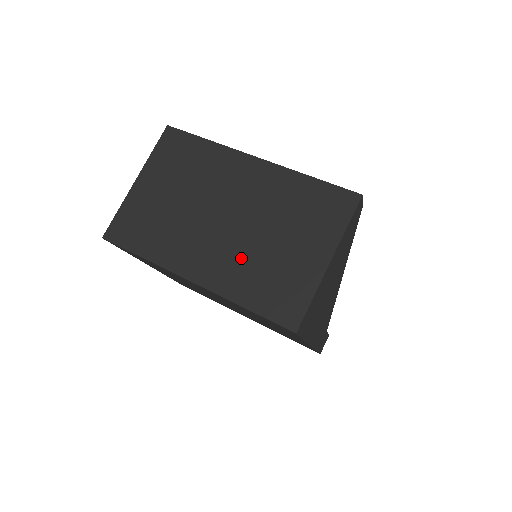
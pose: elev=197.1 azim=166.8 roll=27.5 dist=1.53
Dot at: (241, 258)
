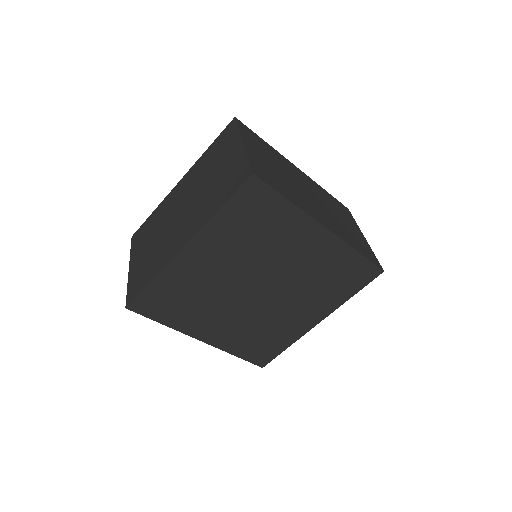
Dot at: (336, 222)
